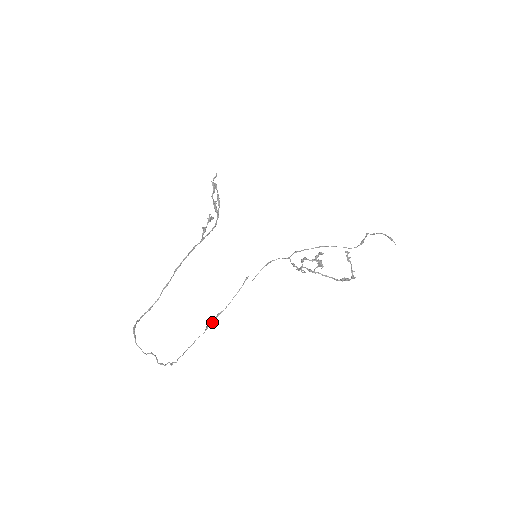
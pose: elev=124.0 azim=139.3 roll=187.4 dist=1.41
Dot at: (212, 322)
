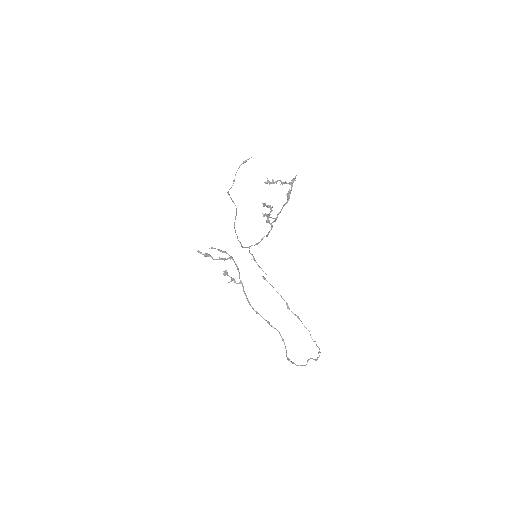
Dot at: occluded
